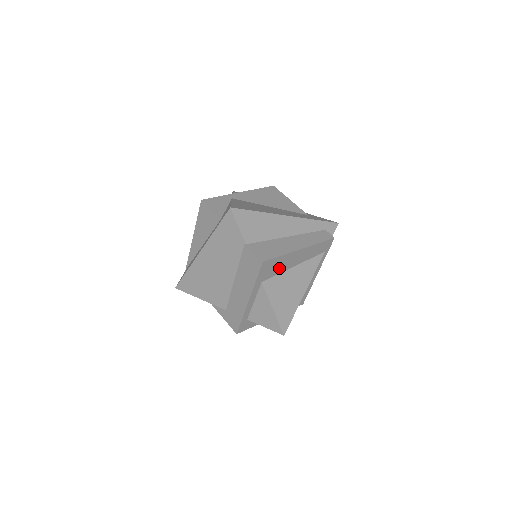
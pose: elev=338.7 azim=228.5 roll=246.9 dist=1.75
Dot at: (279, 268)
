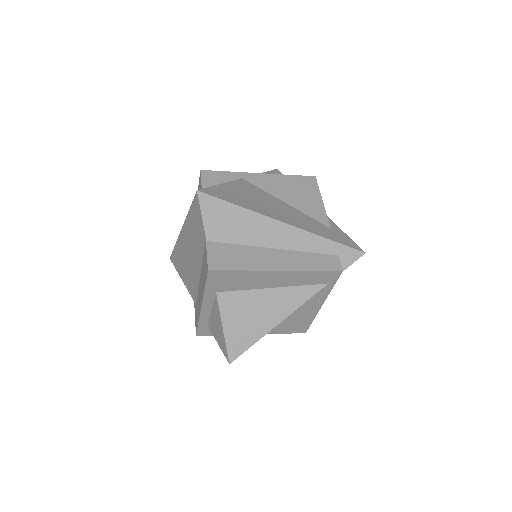
Dot at: (243, 283)
